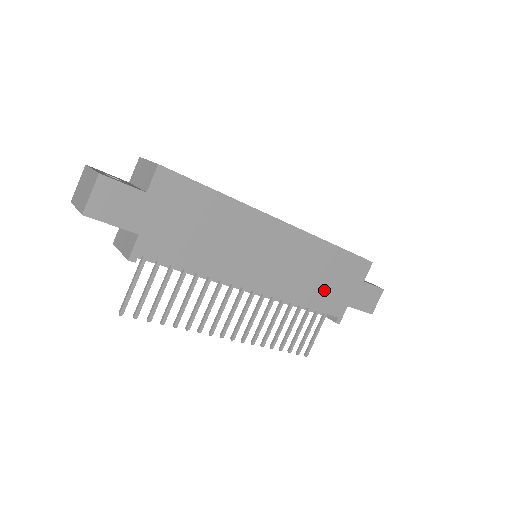
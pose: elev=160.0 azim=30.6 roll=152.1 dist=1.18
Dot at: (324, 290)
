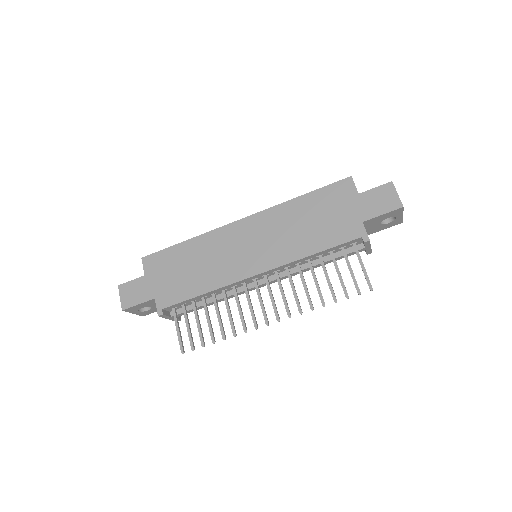
Dot at: (321, 230)
